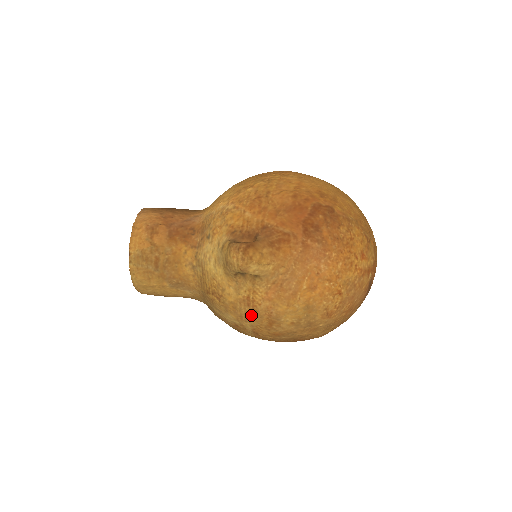
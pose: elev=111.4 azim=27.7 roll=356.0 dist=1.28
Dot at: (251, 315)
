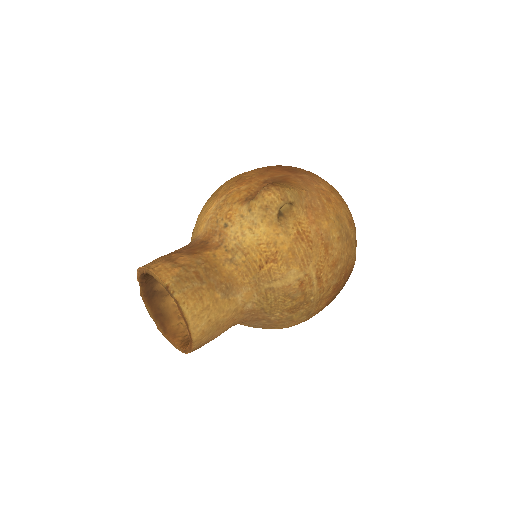
Dot at: (309, 251)
